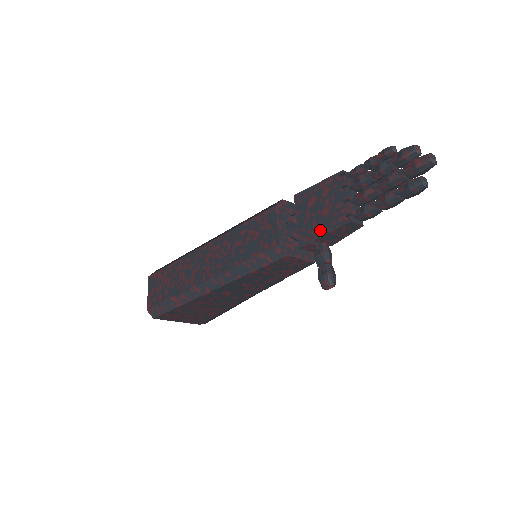
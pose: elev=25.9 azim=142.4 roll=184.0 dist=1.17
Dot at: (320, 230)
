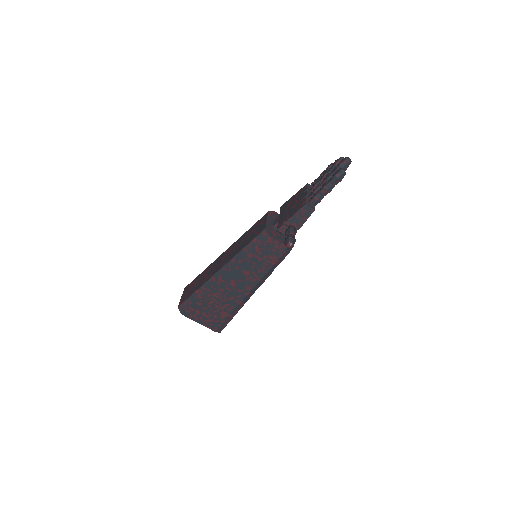
Dot at: (289, 216)
